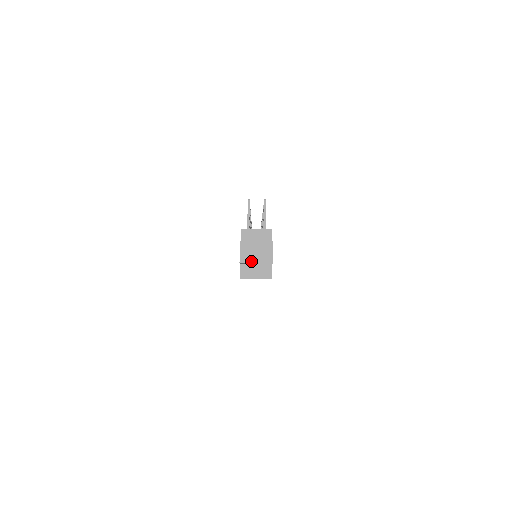
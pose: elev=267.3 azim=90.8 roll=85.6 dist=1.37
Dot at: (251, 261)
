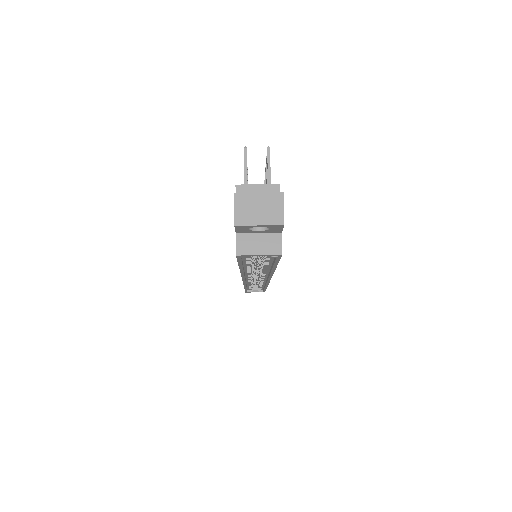
Dot at: (252, 222)
